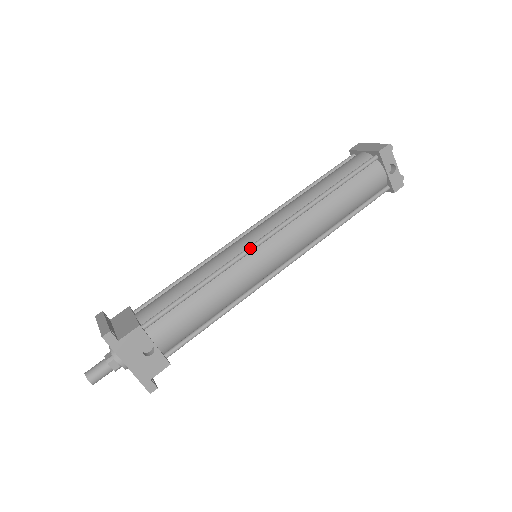
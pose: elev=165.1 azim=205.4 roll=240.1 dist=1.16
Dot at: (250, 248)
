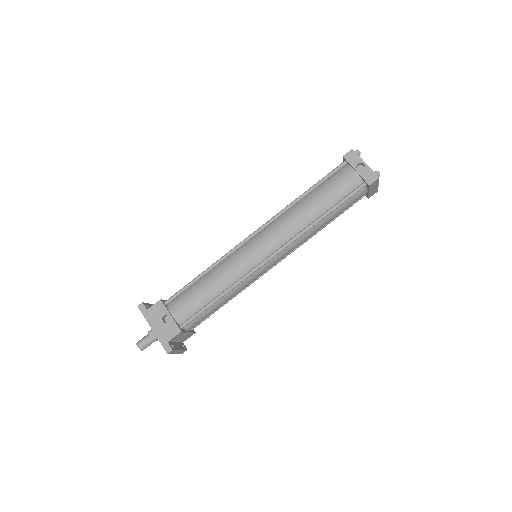
Dot at: (239, 244)
